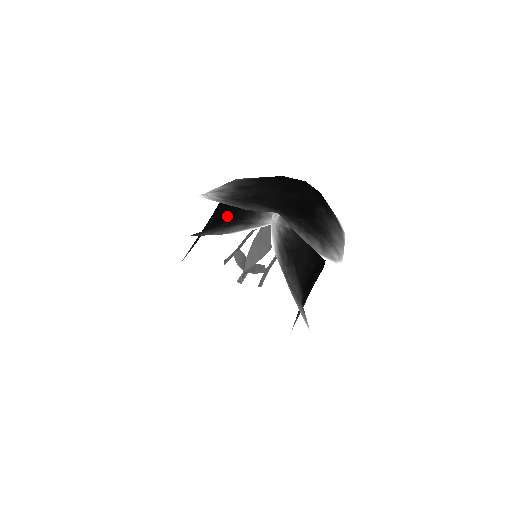
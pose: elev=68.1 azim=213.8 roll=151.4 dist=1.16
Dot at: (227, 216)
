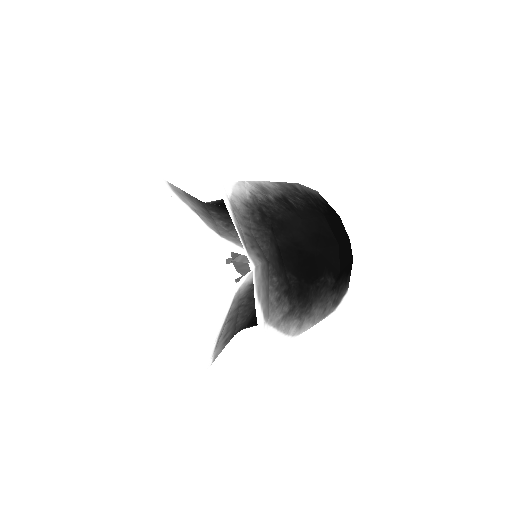
Dot at: occluded
